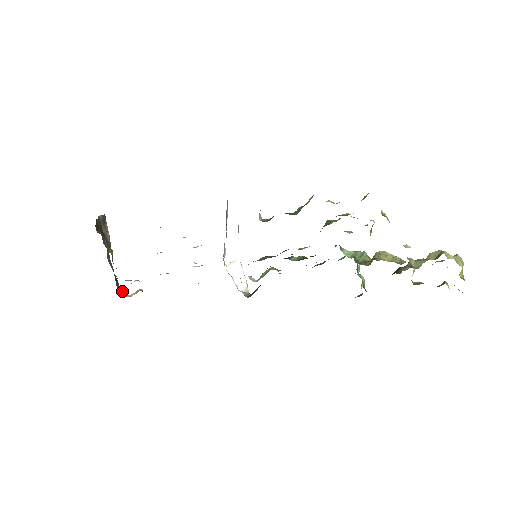
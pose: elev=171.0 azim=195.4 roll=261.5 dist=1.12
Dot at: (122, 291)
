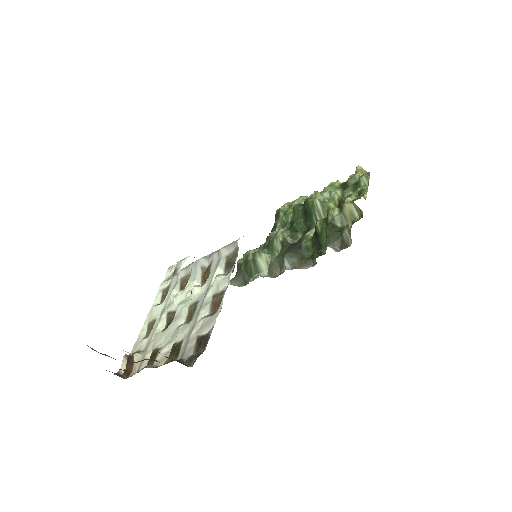
Dot at: (114, 374)
